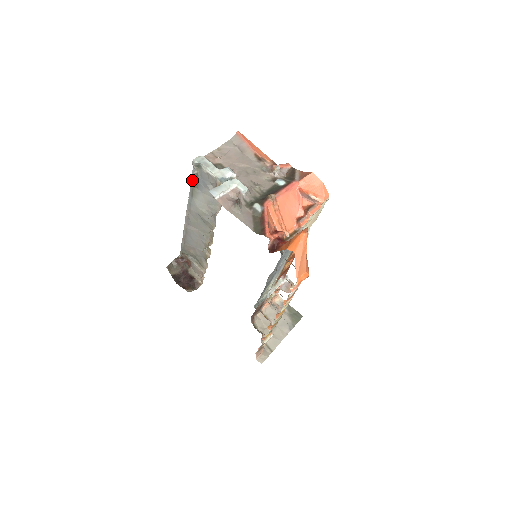
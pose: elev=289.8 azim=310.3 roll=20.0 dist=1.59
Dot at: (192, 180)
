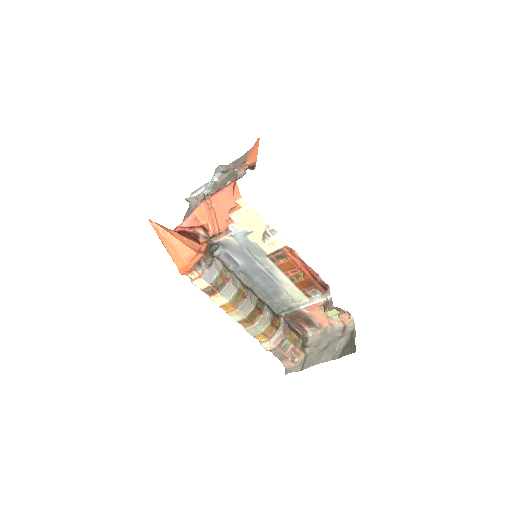
Dot at: occluded
